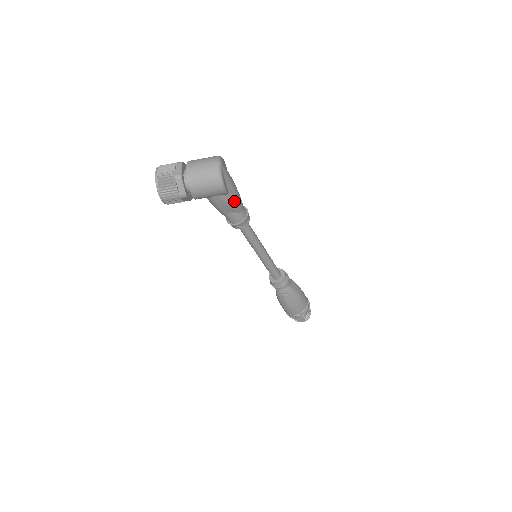
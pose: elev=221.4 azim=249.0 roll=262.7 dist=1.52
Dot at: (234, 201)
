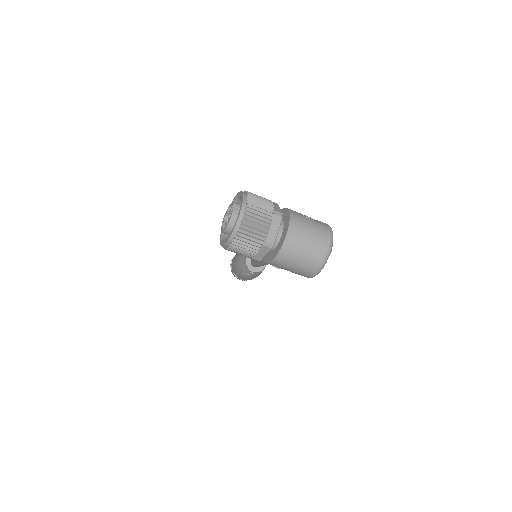
Dot at: occluded
